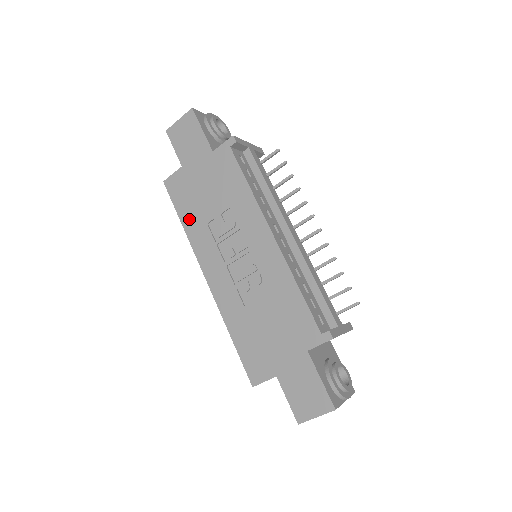
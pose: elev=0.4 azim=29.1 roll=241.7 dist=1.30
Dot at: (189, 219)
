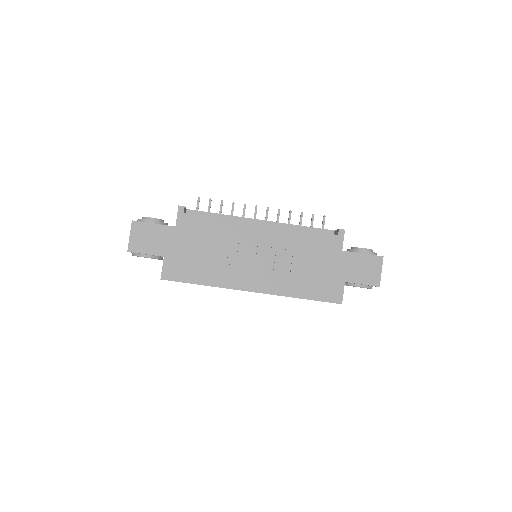
Dot at: (204, 277)
